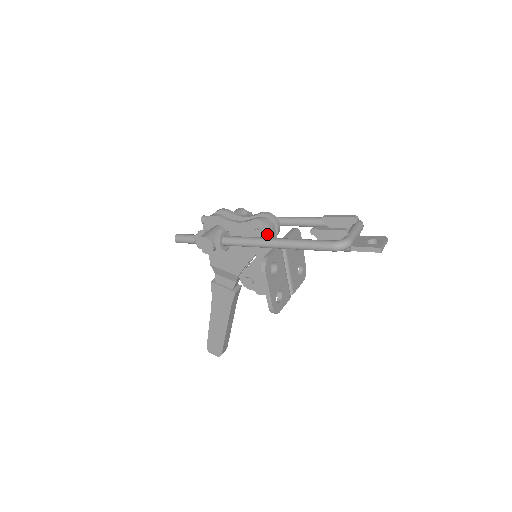
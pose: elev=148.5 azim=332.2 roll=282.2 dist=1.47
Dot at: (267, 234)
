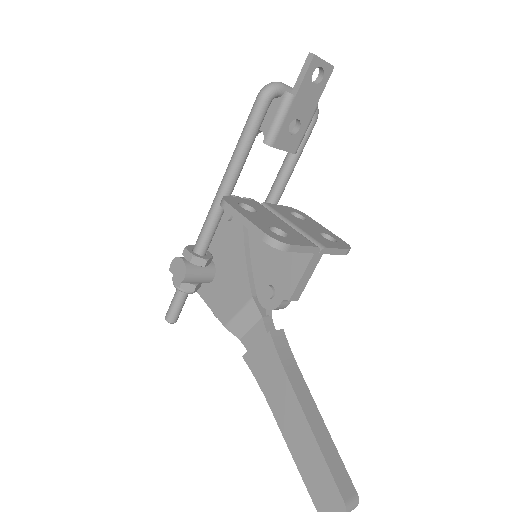
Dot at: occluded
